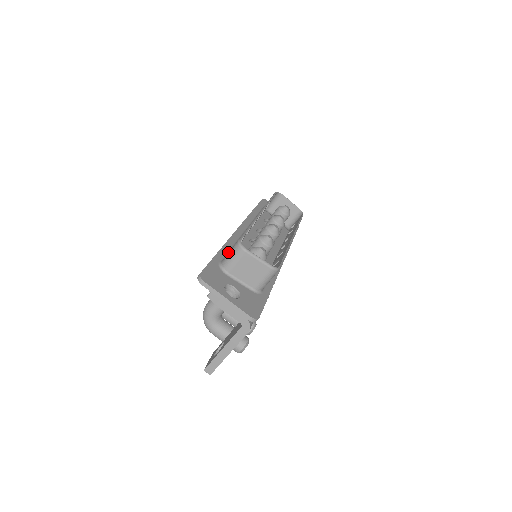
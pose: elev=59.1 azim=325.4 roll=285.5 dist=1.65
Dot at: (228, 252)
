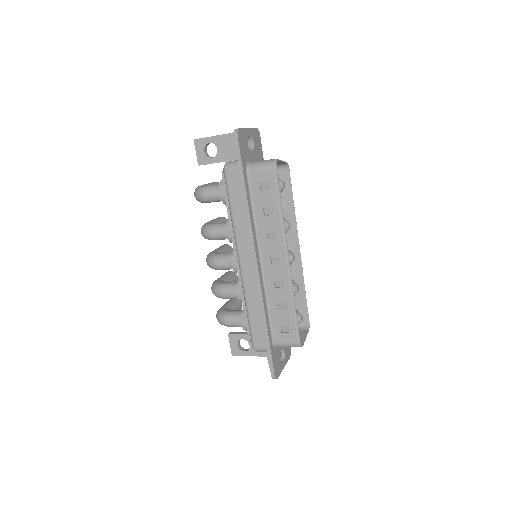
Dot at: (270, 322)
